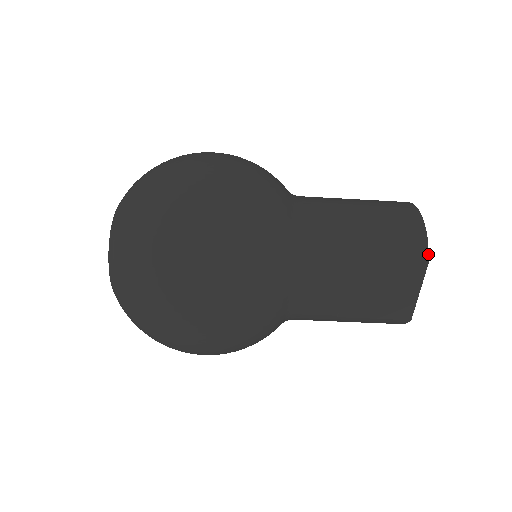
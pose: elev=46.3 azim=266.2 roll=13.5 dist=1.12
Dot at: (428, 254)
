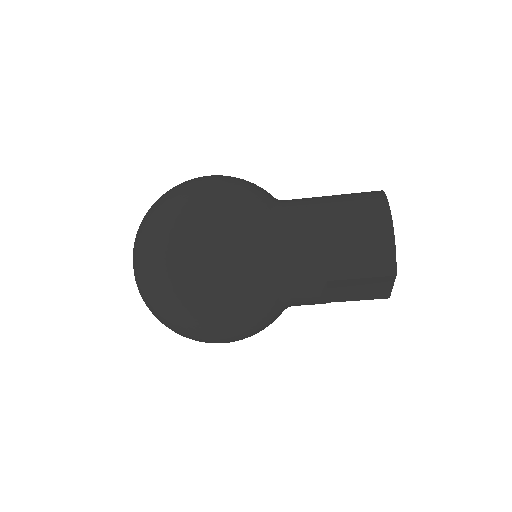
Dot at: (396, 269)
